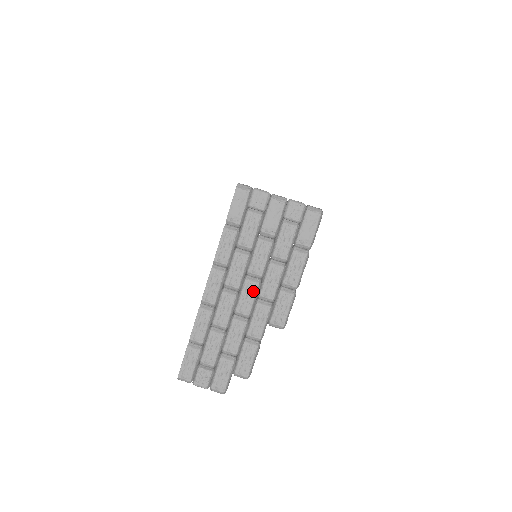
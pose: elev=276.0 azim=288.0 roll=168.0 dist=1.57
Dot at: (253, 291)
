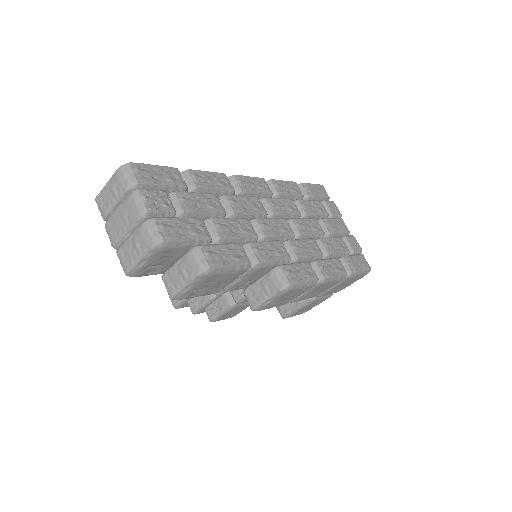
Dot at: (286, 230)
